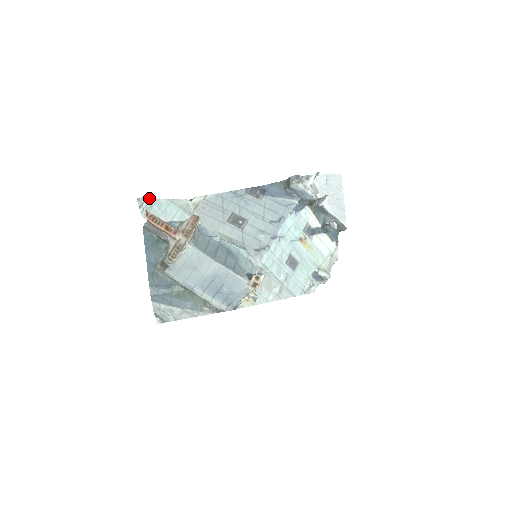
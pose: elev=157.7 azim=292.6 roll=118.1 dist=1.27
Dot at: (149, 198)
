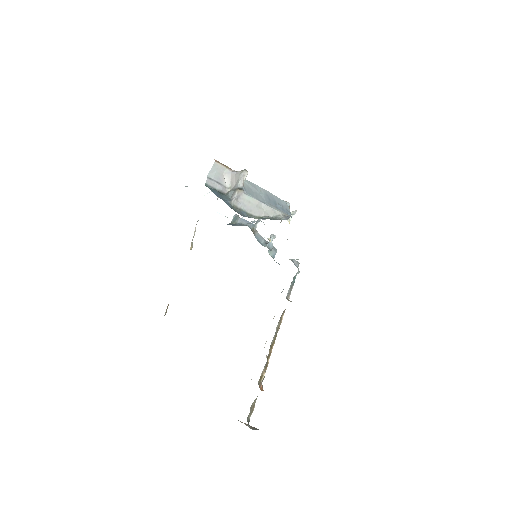
Dot at: occluded
